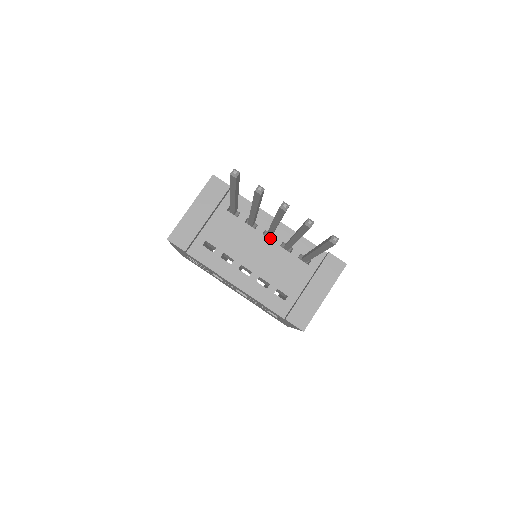
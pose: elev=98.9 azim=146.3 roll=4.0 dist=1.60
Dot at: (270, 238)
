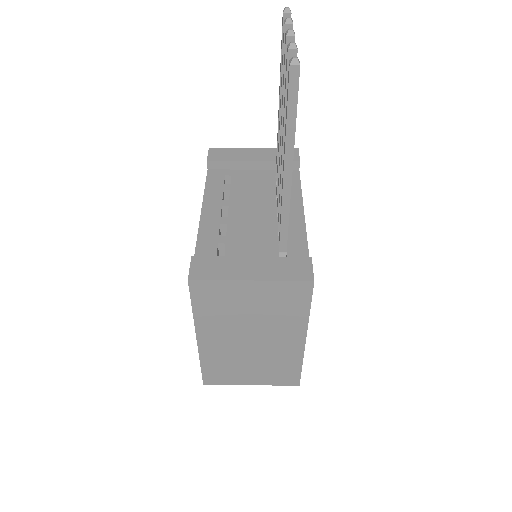
Dot at: occluded
